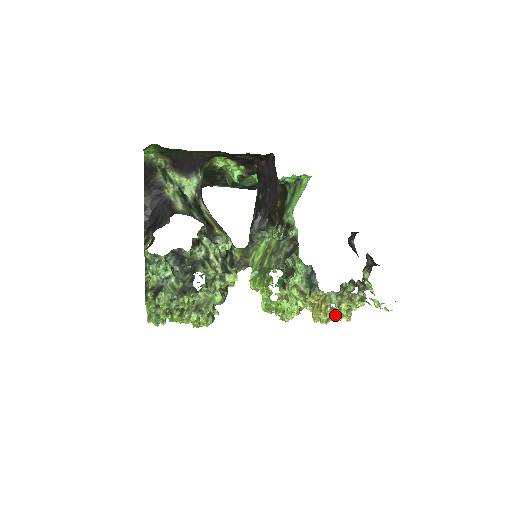
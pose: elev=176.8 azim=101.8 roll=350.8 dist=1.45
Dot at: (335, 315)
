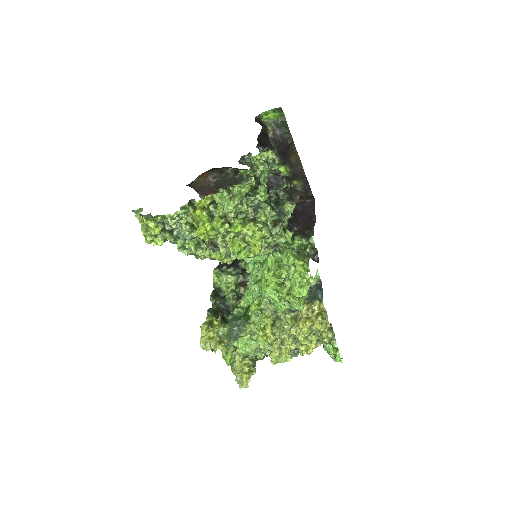
Dot at: (316, 334)
